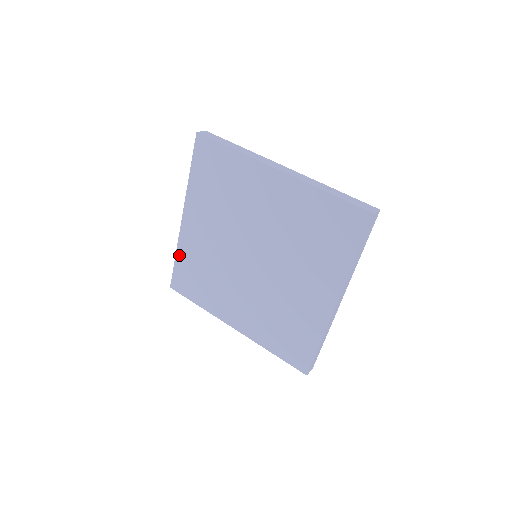
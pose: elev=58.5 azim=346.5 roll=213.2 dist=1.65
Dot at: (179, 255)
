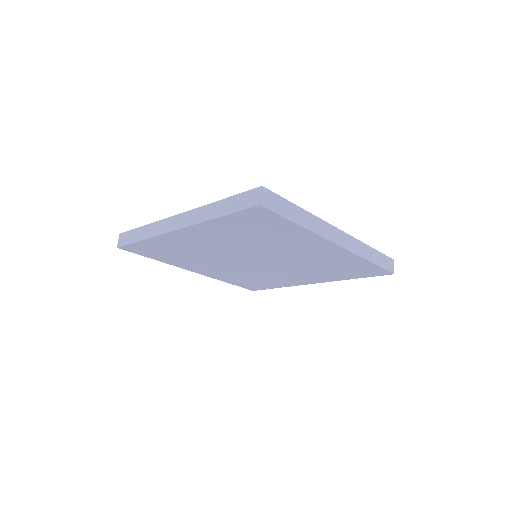
Dot at: (227, 282)
